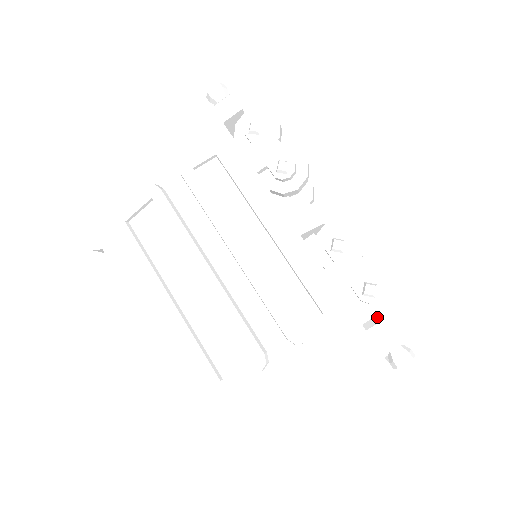
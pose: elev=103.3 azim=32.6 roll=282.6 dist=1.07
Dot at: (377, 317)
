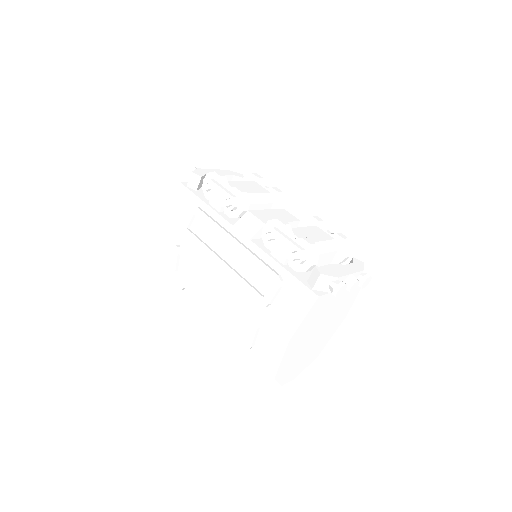
Dot at: (351, 261)
